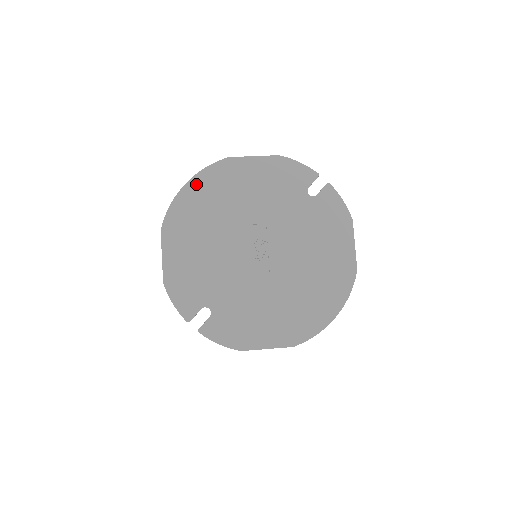
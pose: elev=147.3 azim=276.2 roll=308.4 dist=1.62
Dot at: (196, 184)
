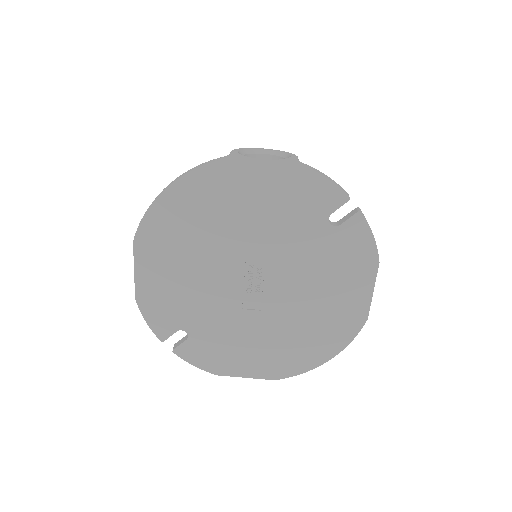
Dot at: (180, 190)
